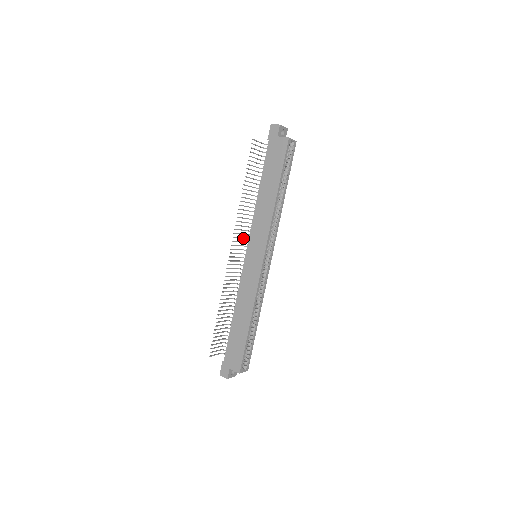
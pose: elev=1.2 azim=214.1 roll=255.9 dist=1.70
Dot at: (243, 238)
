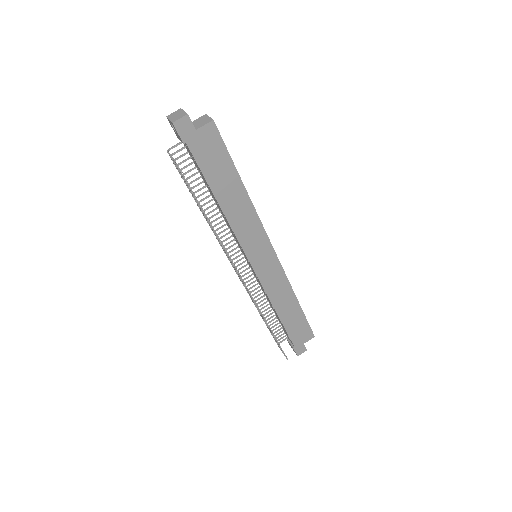
Dot at: occluded
